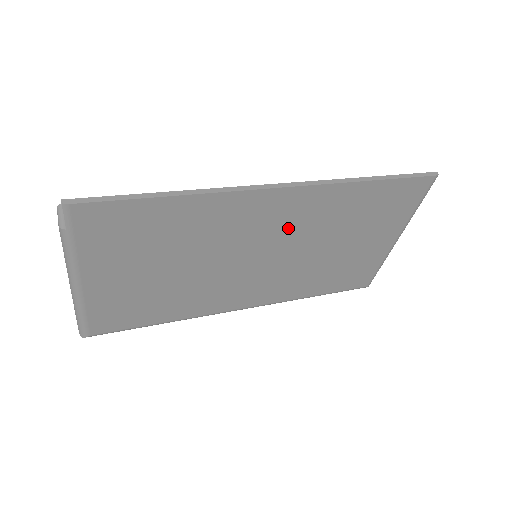
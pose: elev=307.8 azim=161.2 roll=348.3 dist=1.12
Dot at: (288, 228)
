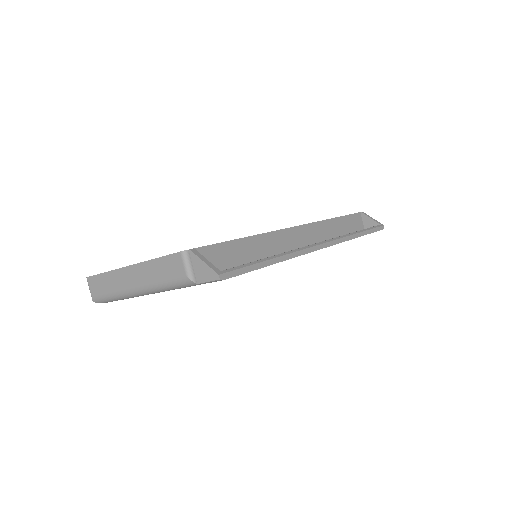
Dot at: occluded
